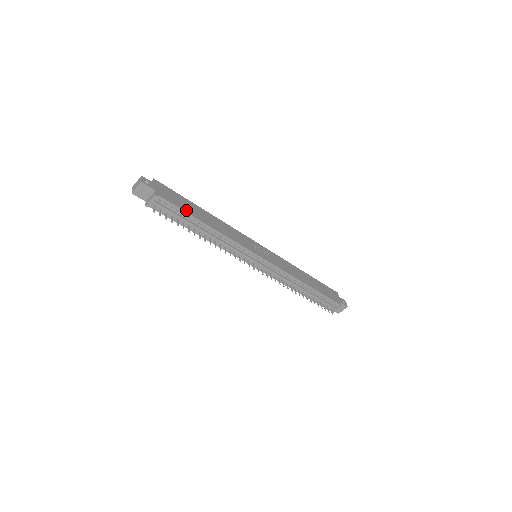
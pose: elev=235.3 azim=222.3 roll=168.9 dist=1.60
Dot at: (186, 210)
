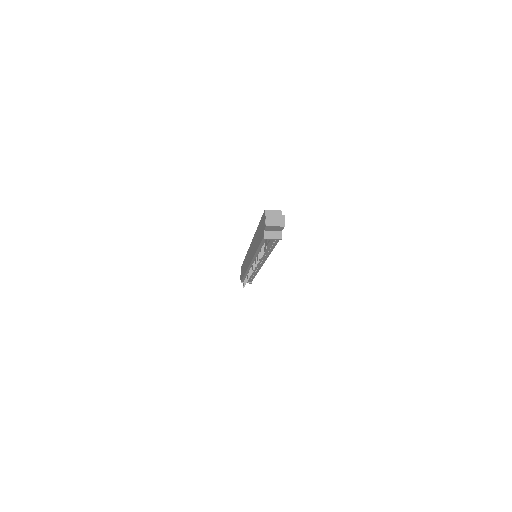
Dot at: occluded
